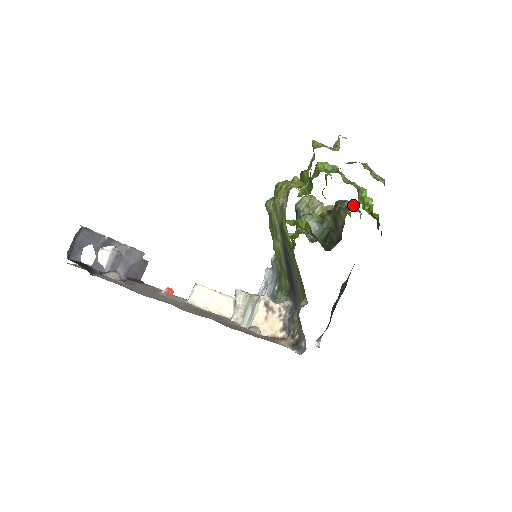
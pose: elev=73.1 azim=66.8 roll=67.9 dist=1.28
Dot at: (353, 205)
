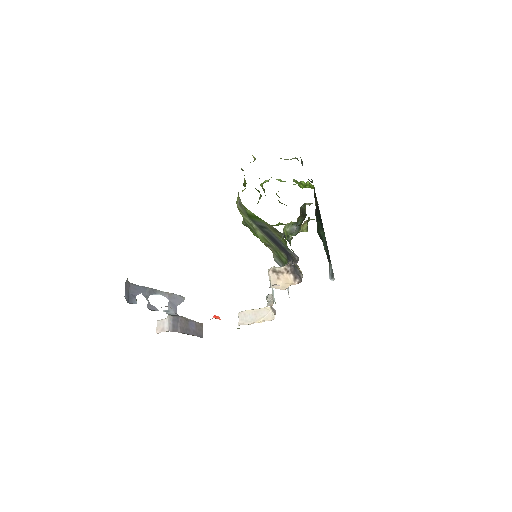
Dot at: occluded
